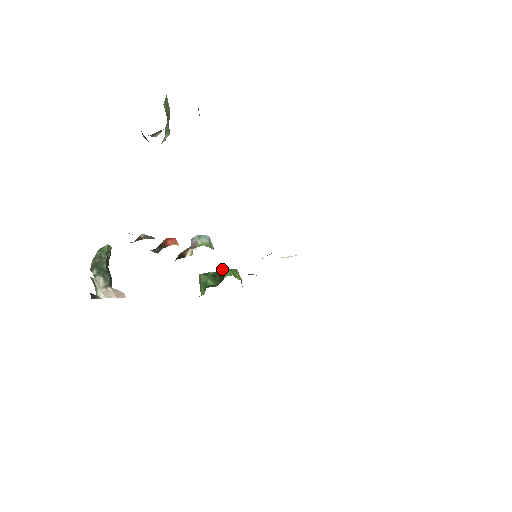
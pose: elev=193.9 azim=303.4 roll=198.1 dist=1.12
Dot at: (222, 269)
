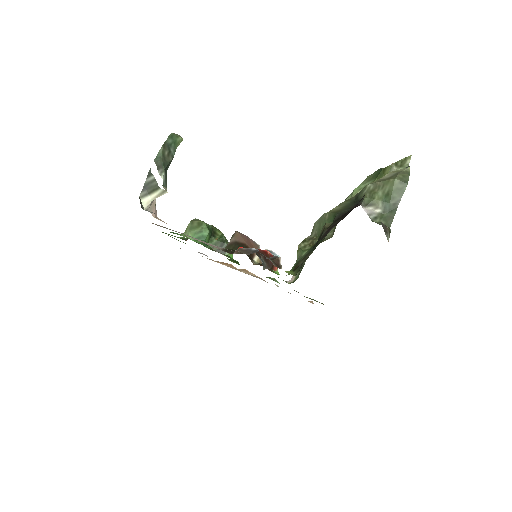
Dot at: occluded
